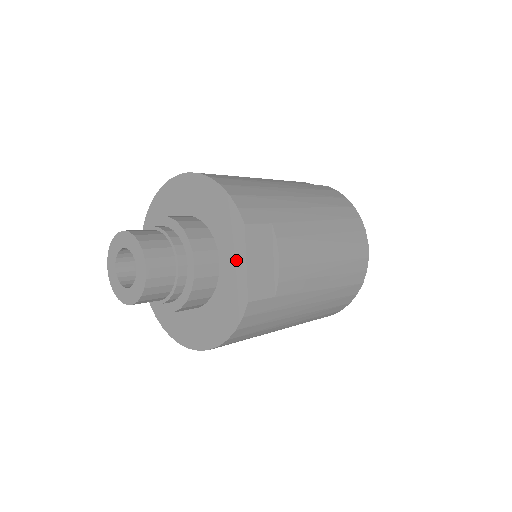
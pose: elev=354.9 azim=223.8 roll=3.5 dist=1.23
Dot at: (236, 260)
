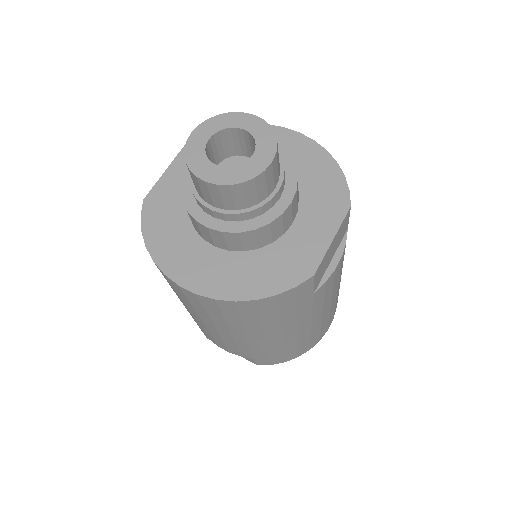
Dot at: (320, 231)
